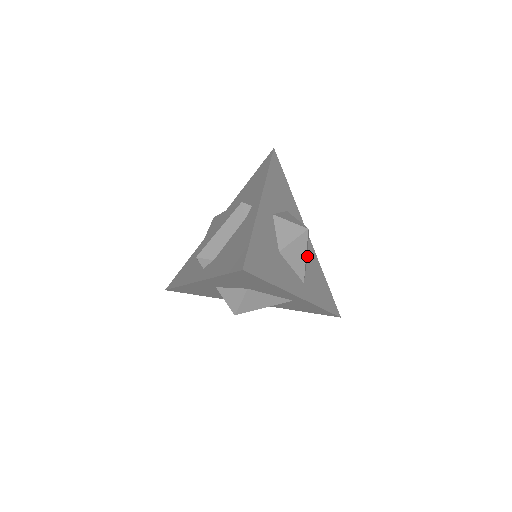
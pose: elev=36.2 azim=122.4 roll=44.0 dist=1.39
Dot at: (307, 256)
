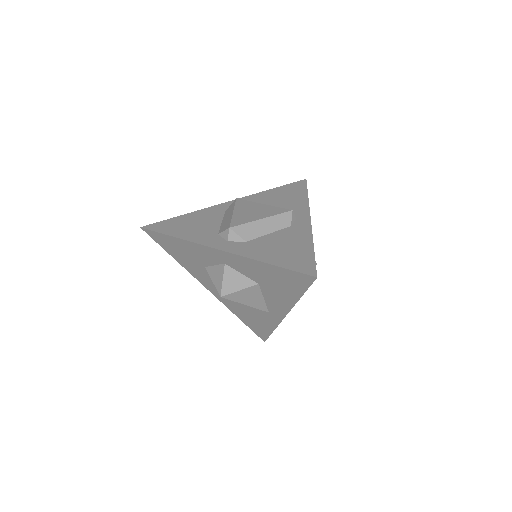
Dot at: occluded
